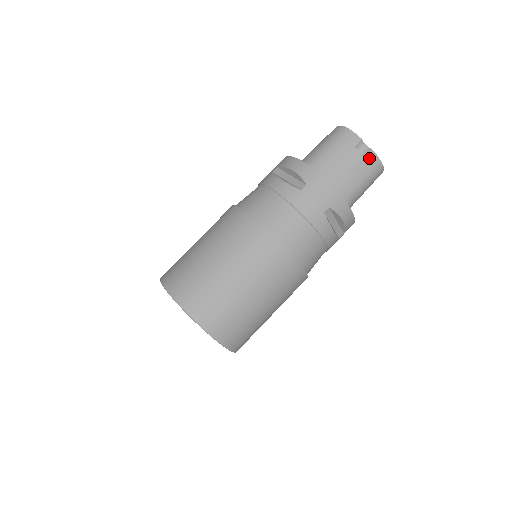
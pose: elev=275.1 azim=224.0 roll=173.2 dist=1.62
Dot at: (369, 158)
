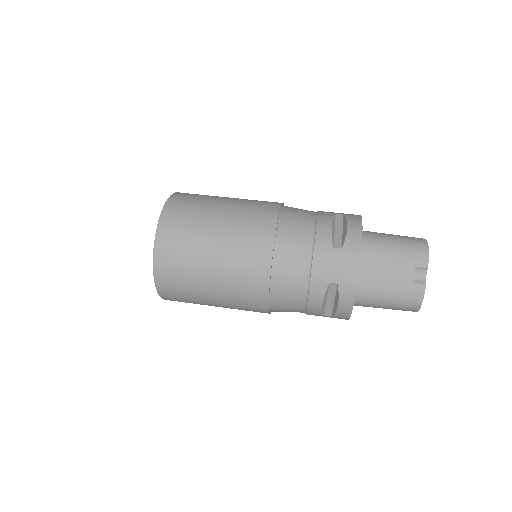
Dot at: (416, 288)
